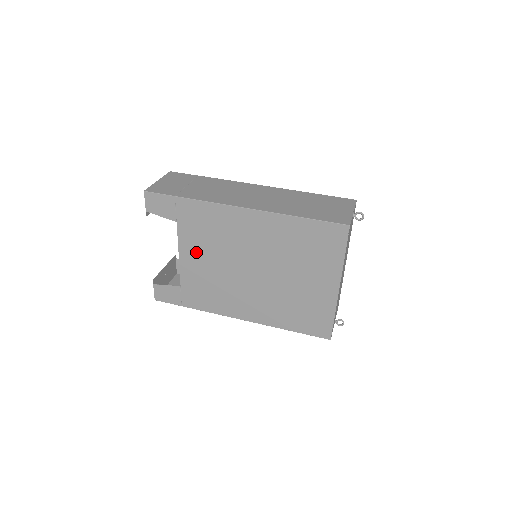
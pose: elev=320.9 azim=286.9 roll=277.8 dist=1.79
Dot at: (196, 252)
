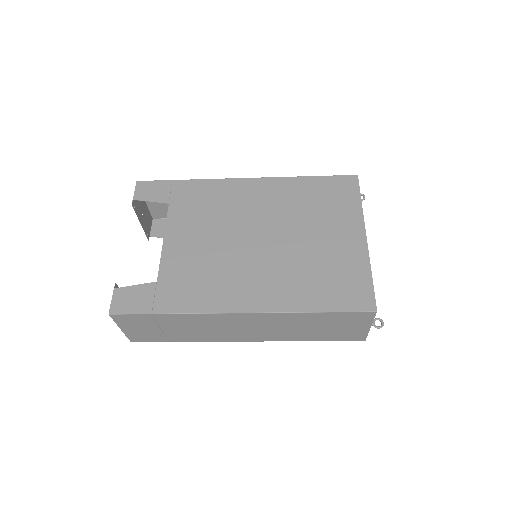
Dot at: (188, 232)
